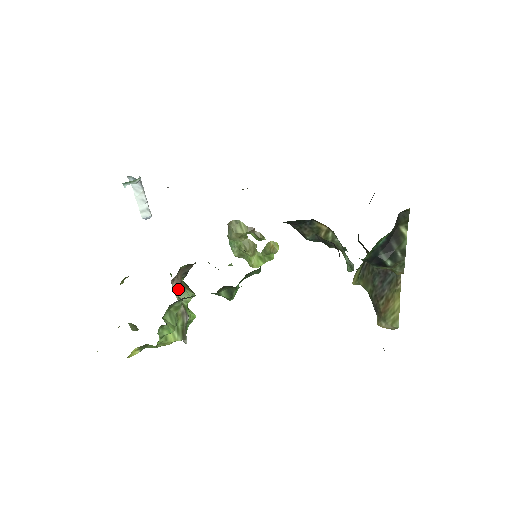
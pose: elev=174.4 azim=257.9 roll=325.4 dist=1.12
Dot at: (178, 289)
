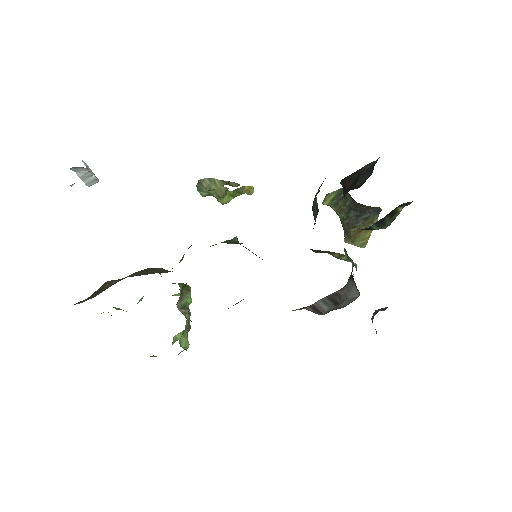
Dot at: (180, 301)
